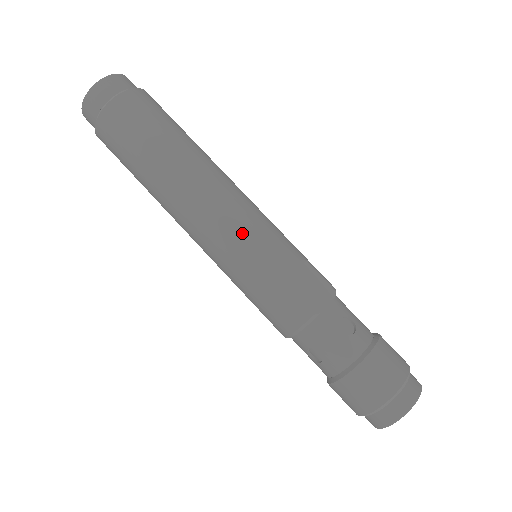
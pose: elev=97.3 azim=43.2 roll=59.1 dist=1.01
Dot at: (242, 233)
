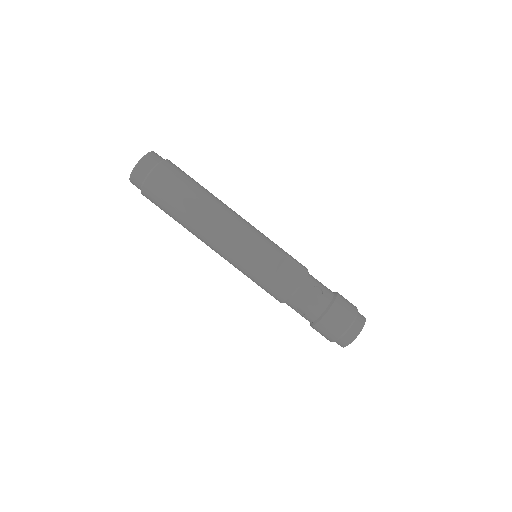
Dot at: (247, 246)
